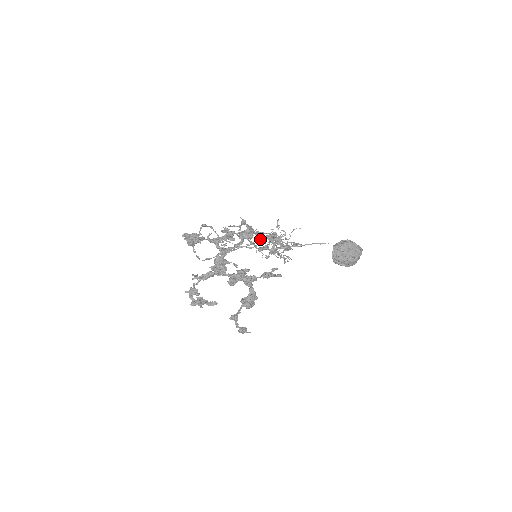
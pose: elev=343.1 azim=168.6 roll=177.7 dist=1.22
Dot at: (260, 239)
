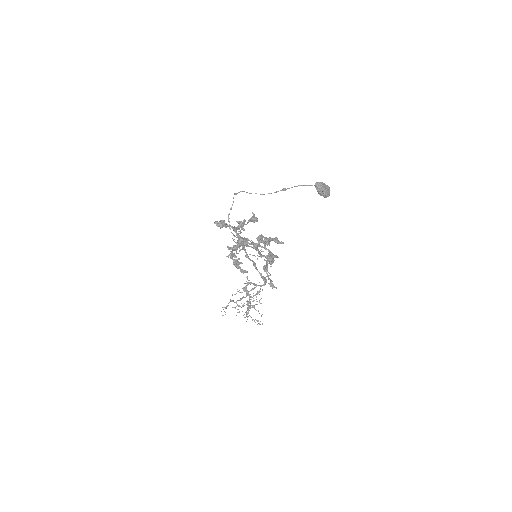
Dot at: occluded
